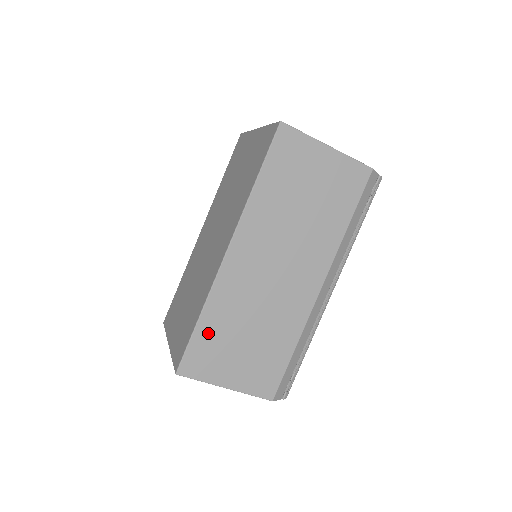
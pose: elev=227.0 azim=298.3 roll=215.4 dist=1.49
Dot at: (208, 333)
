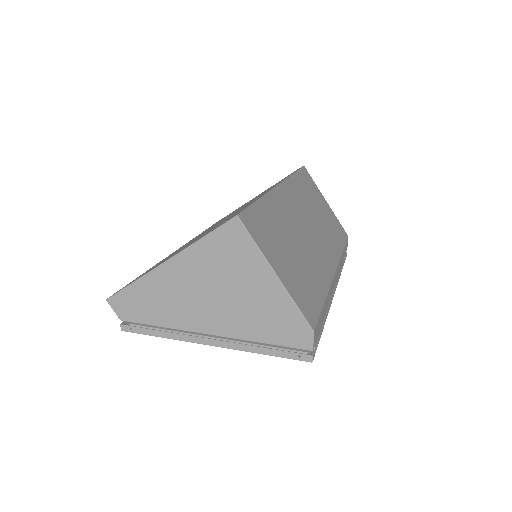
Dot at: (265, 215)
